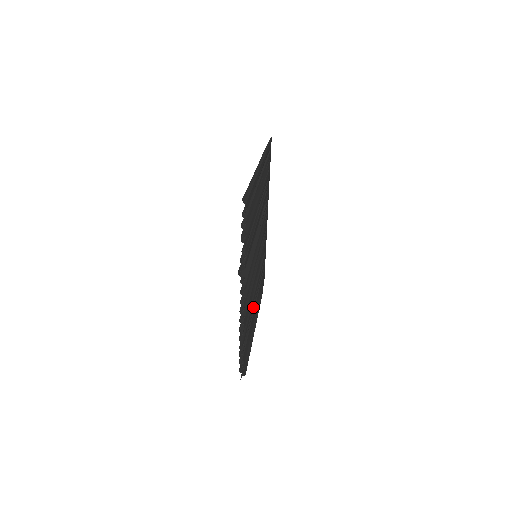
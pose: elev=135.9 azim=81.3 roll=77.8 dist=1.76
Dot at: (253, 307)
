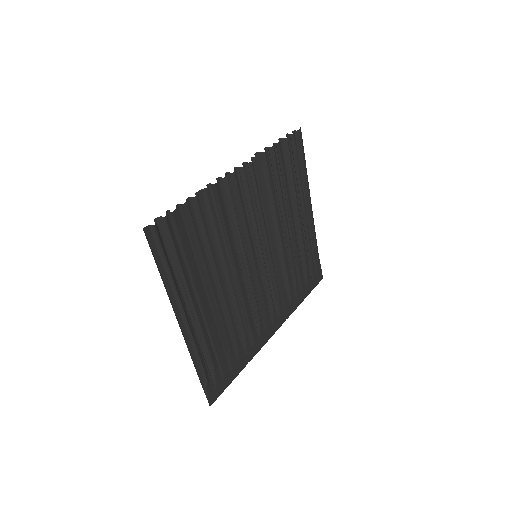
Dot at: (211, 280)
